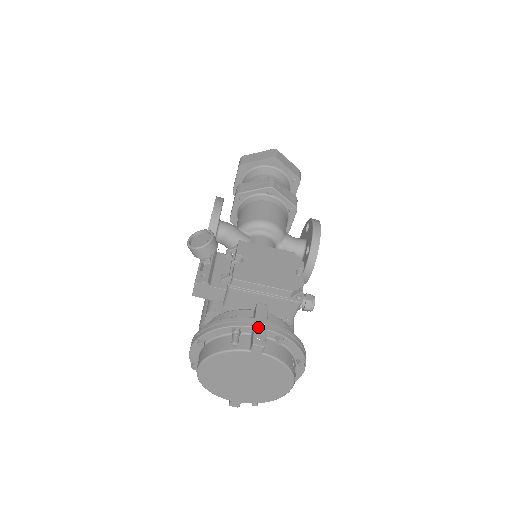
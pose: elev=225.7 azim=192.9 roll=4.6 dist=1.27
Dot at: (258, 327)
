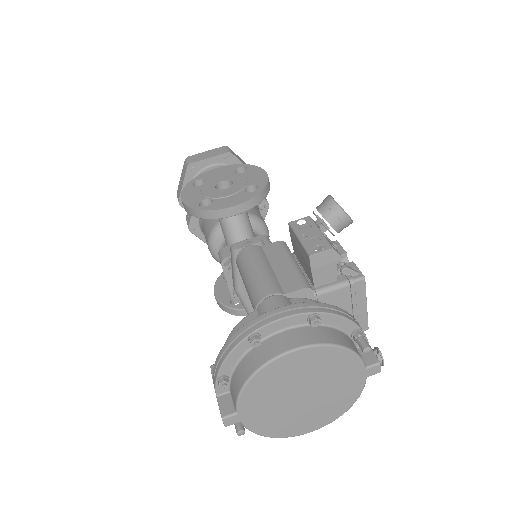
Dot at: occluded
